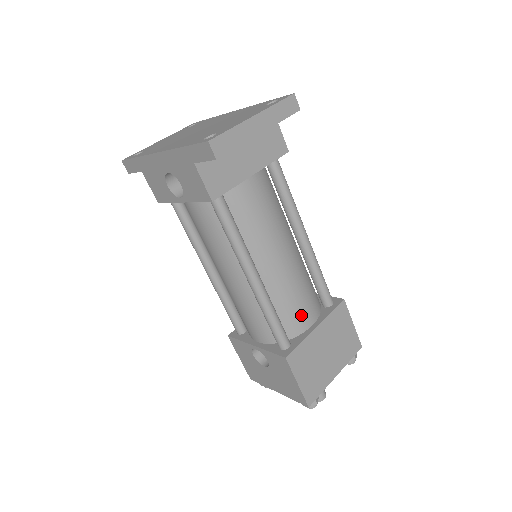
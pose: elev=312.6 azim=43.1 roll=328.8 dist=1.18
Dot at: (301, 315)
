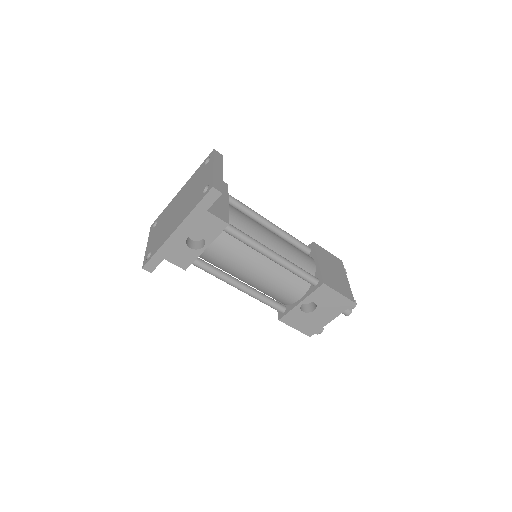
Dot at: (307, 261)
